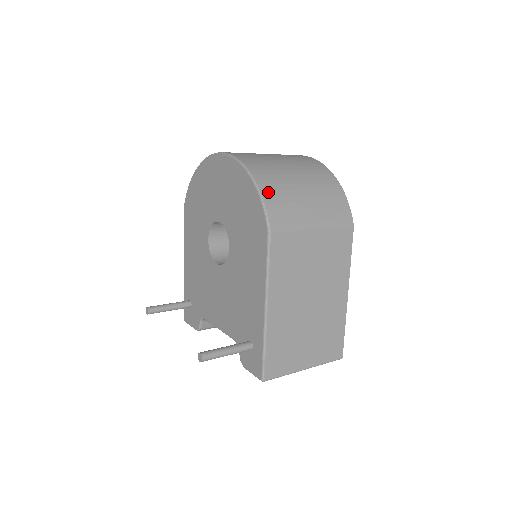
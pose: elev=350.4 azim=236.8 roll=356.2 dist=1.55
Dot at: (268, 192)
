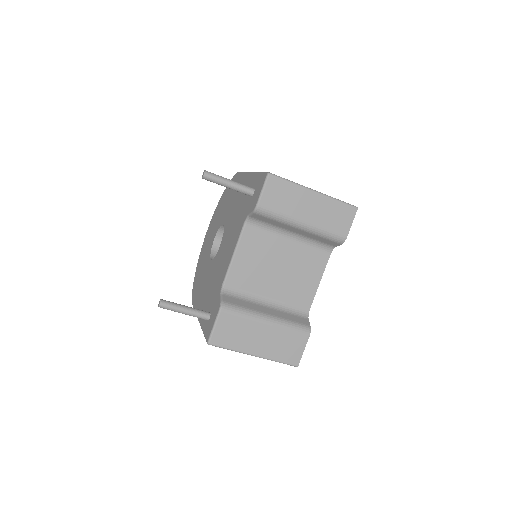
Dot at: occluded
